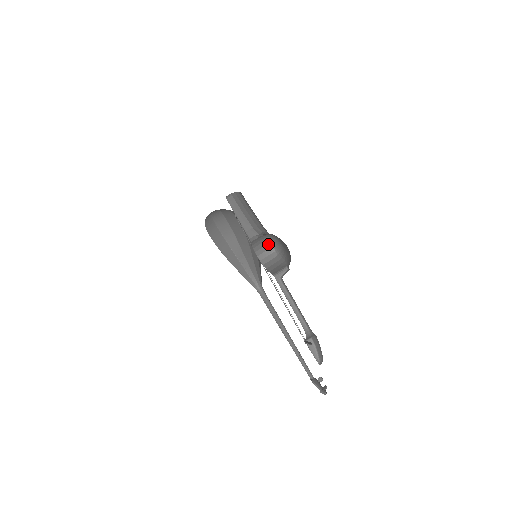
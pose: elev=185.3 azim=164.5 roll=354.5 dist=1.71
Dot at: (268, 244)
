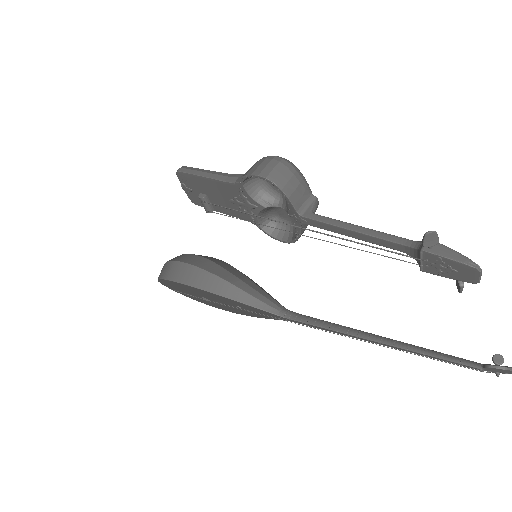
Dot at: (266, 158)
